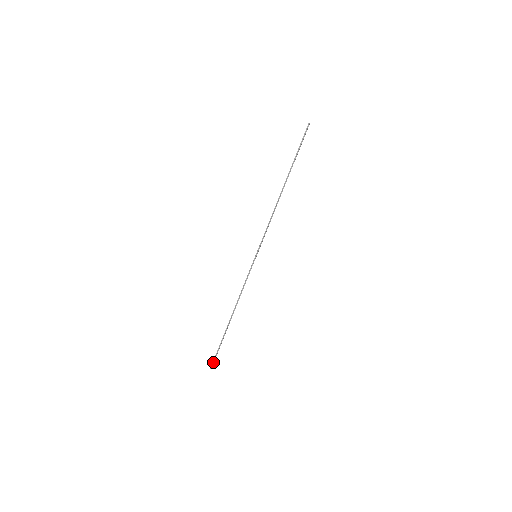
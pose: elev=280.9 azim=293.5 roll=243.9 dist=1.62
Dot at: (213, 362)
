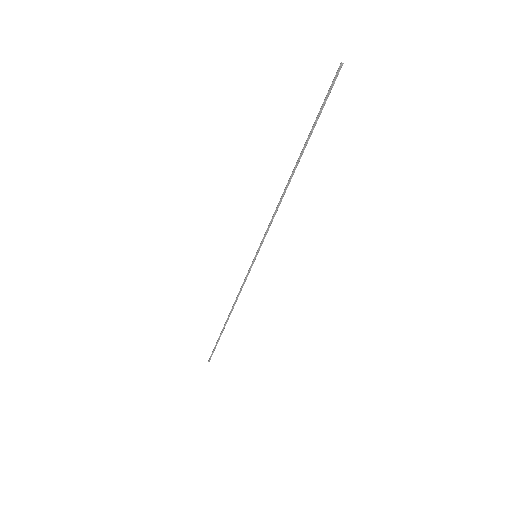
Dot at: (210, 357)
